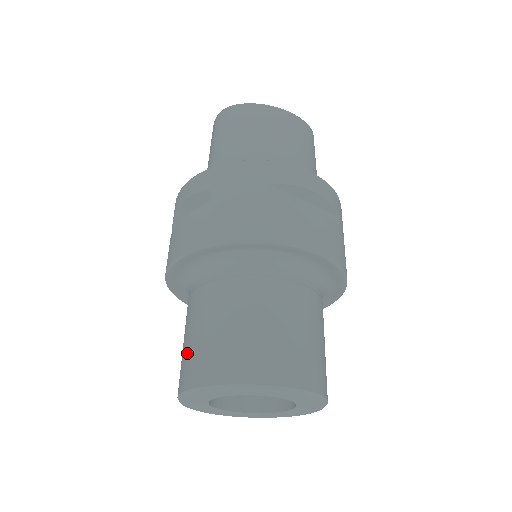
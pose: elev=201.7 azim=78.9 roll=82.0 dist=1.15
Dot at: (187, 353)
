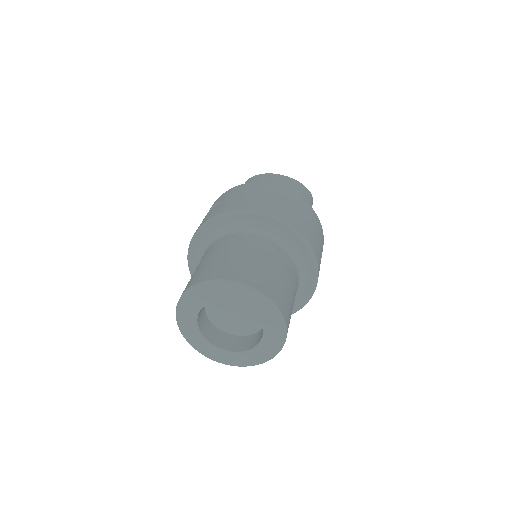
Dot at: occluded
